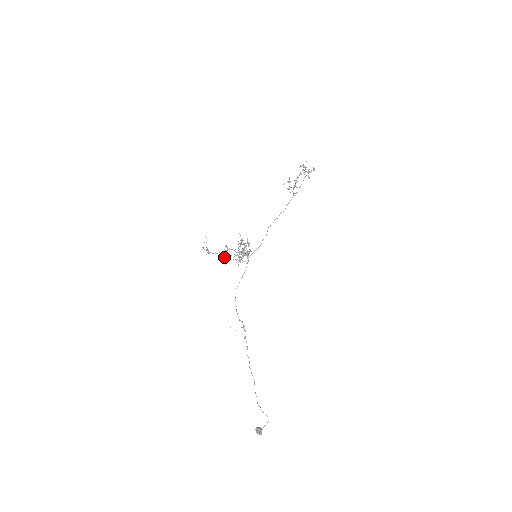
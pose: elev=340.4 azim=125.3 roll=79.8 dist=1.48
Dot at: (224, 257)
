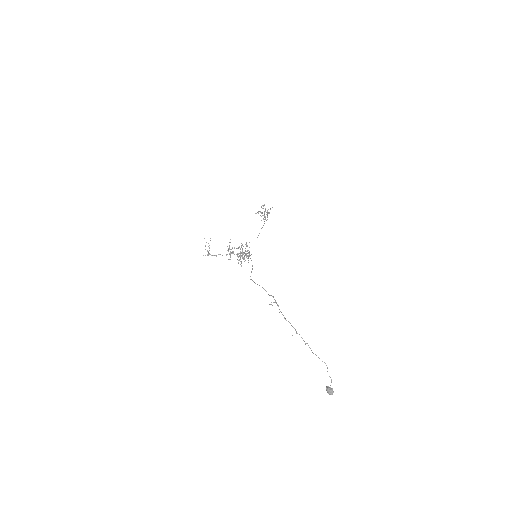
Dot at: occluded
